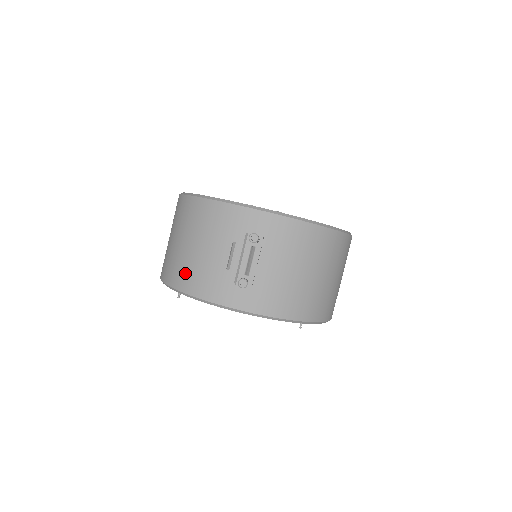
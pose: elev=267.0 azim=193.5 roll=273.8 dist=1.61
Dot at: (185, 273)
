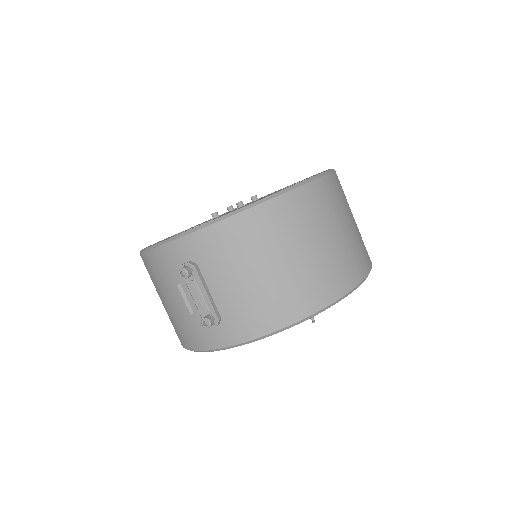
Dot at: (176, 330)
